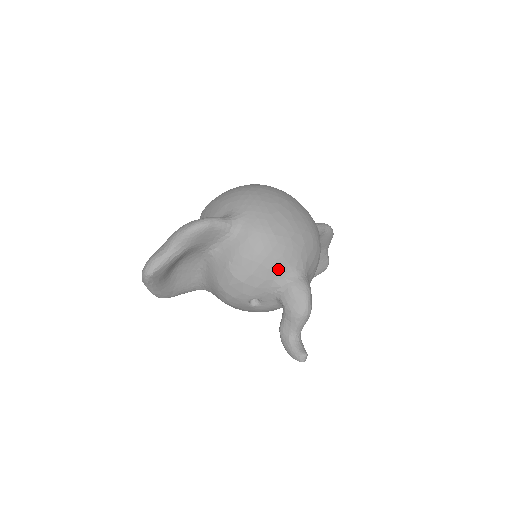
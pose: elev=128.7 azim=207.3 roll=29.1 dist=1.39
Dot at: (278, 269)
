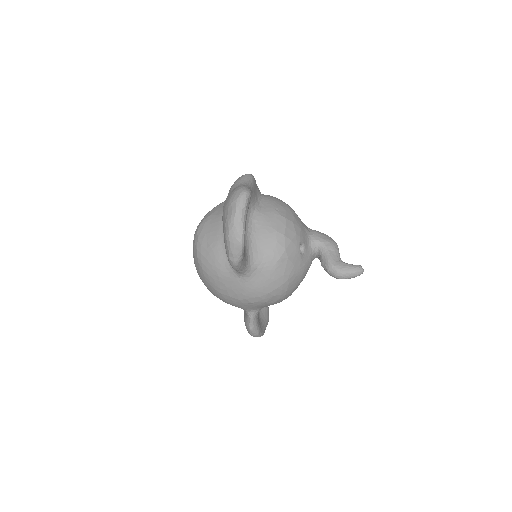
Dot at: occluded
